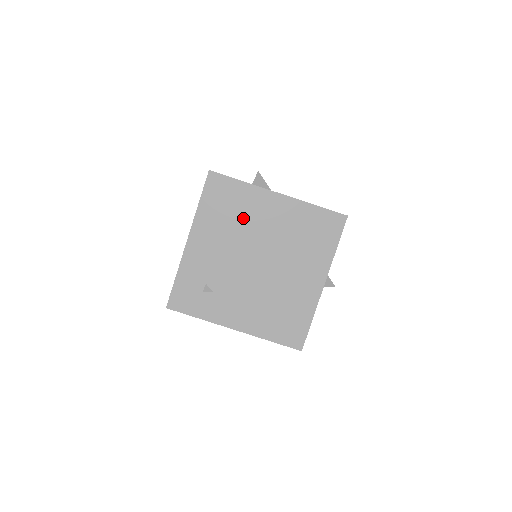
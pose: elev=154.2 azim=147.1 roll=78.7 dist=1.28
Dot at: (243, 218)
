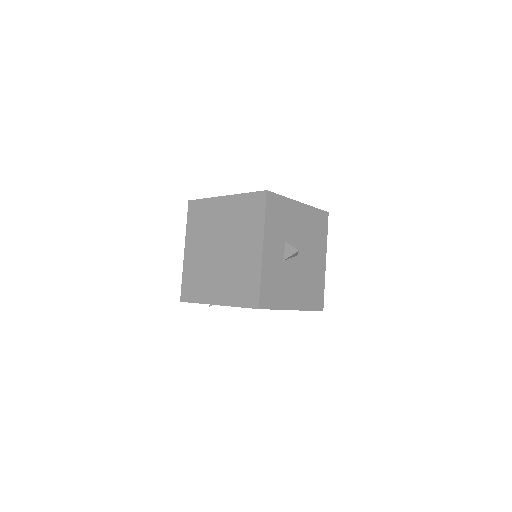
Dot at: occluded
